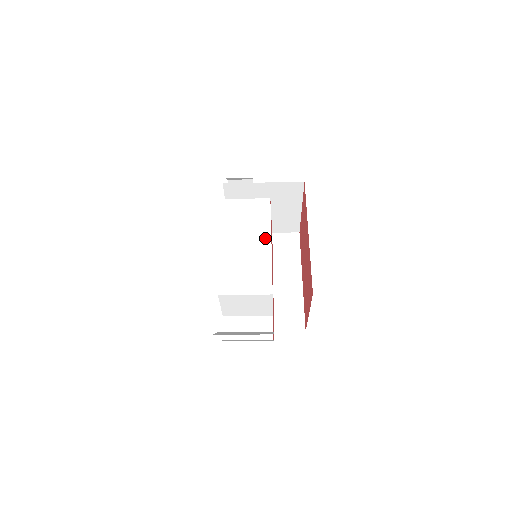
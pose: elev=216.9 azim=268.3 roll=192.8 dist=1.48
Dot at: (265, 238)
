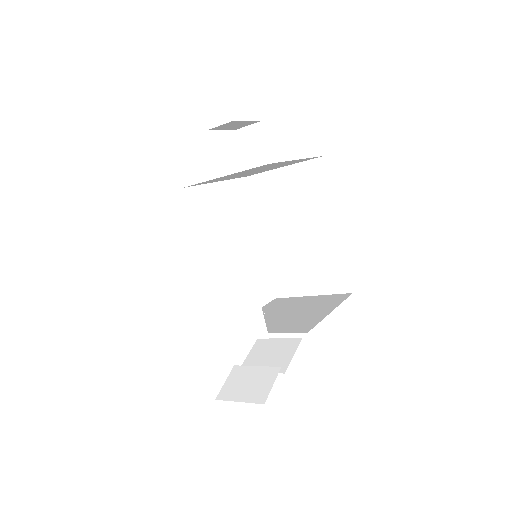
Dot at: (244, 262)
